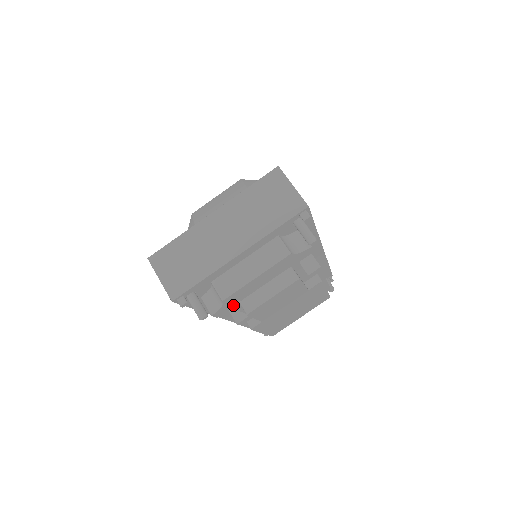
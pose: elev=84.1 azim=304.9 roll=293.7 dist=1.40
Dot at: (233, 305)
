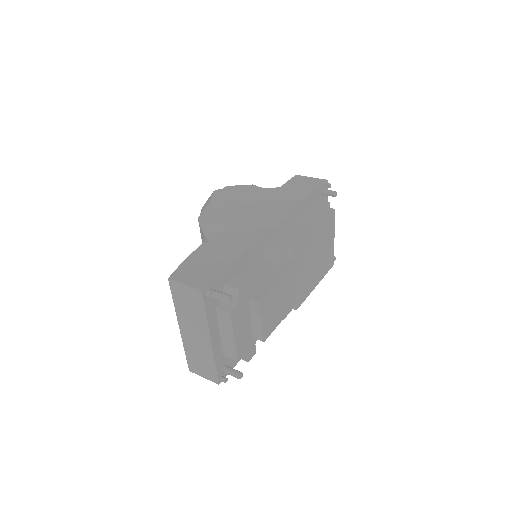
Dot at: (252, 343)
